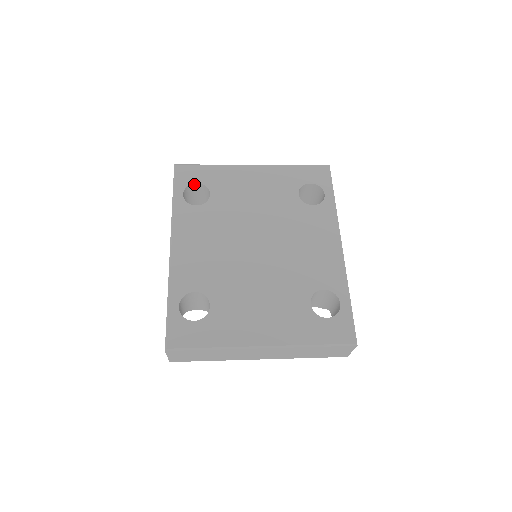
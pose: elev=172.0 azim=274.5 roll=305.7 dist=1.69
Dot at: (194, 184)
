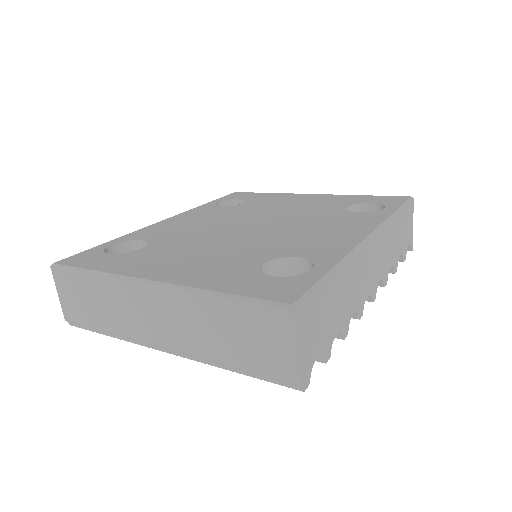
Dot at: (238, 200)
